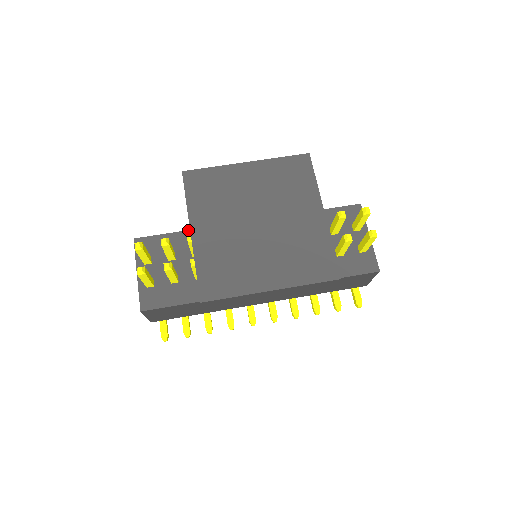
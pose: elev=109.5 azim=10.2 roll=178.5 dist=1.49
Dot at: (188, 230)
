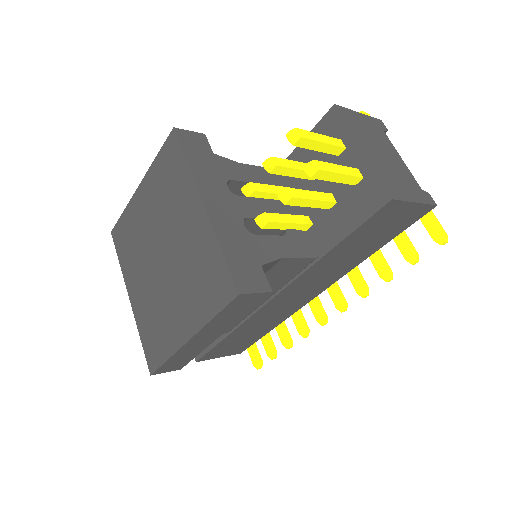
Dot at: occluded
